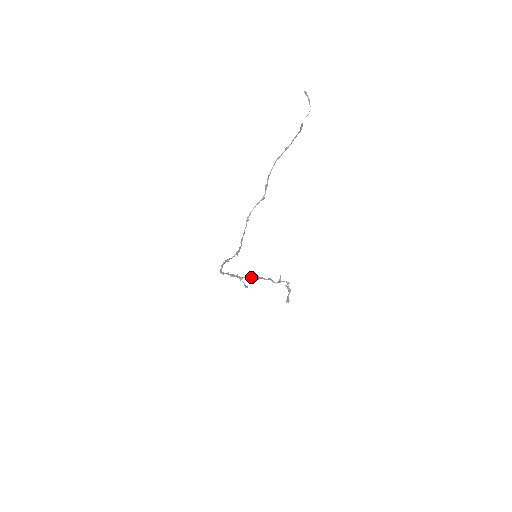
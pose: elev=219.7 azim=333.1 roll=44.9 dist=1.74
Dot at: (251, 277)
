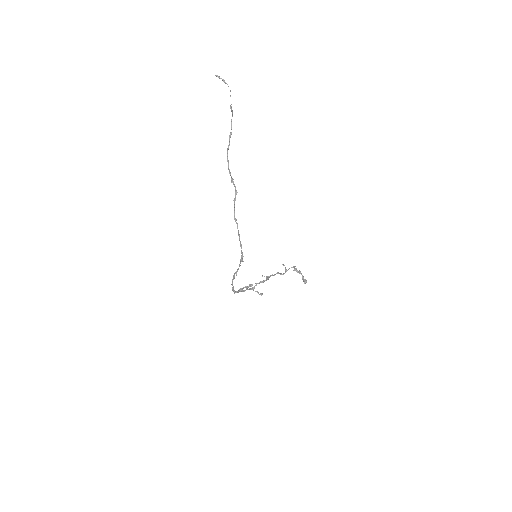
Dot at: (261, 281)
